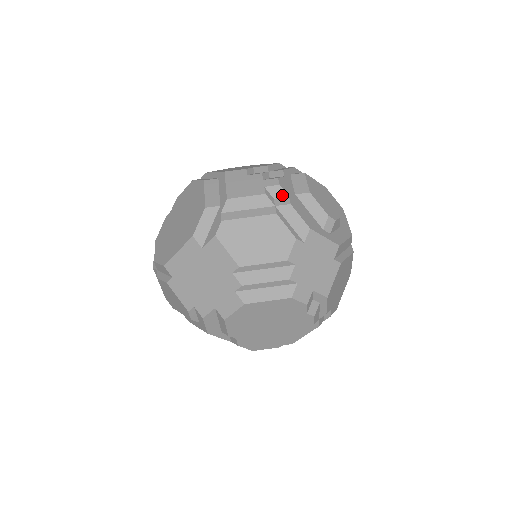
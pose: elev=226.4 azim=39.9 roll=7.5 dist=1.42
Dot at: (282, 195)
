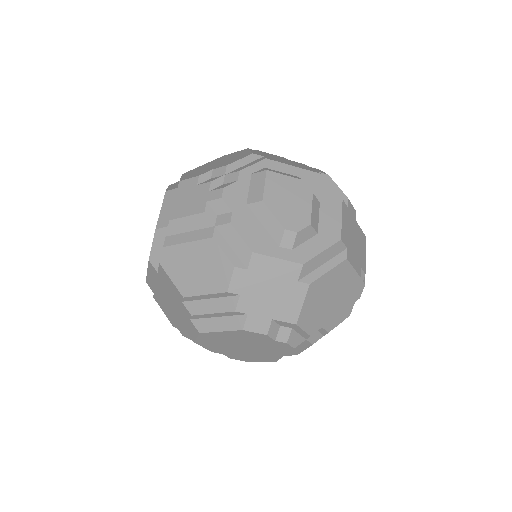
Dot at: (225, 210)
